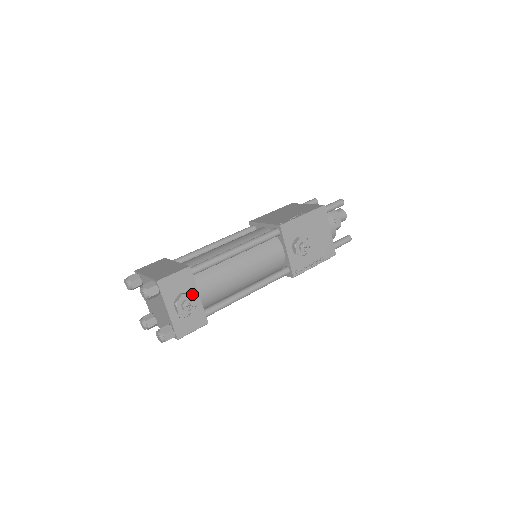
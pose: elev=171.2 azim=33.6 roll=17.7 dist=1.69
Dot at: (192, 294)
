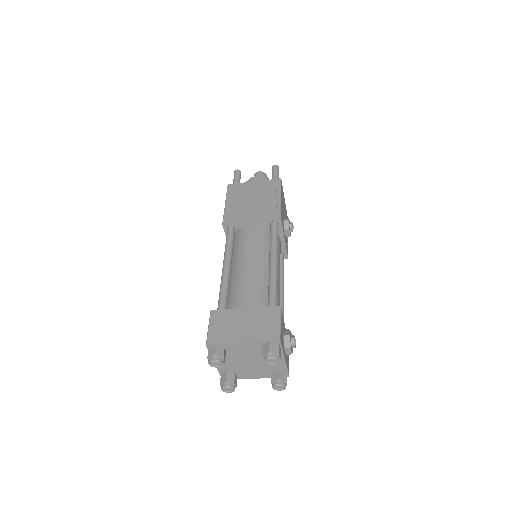
Dot at: (284, 329)
